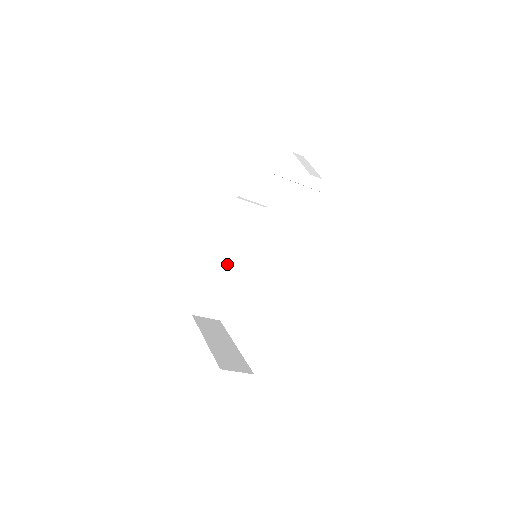
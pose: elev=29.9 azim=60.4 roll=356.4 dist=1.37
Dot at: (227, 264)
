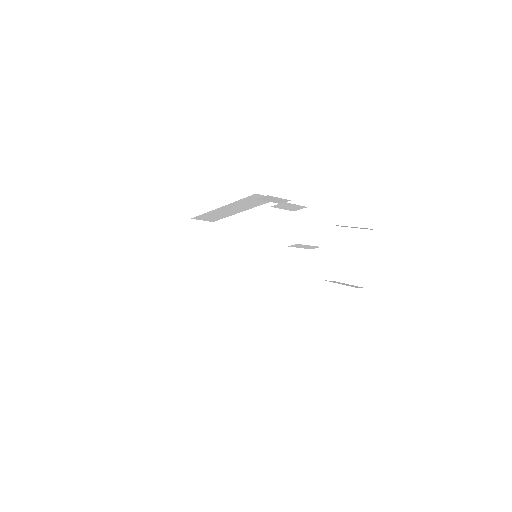
Dot at: (236, 208)
